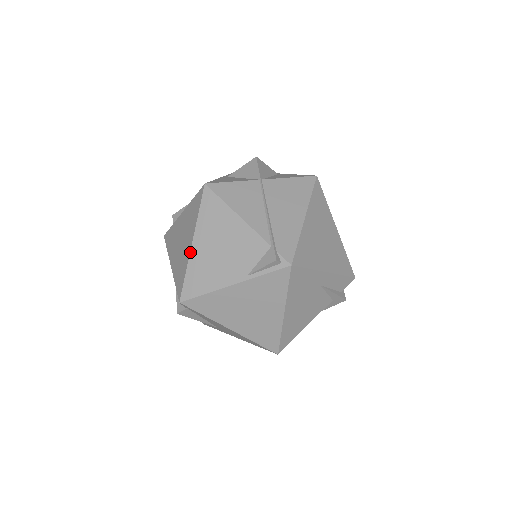
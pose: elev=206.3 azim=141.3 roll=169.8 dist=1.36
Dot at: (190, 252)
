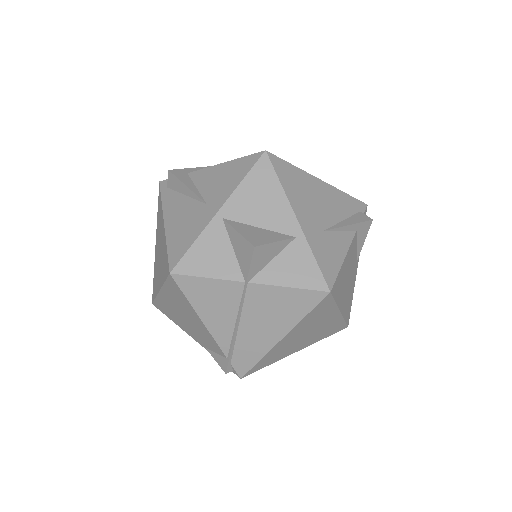
Dot at: (158, 293)
